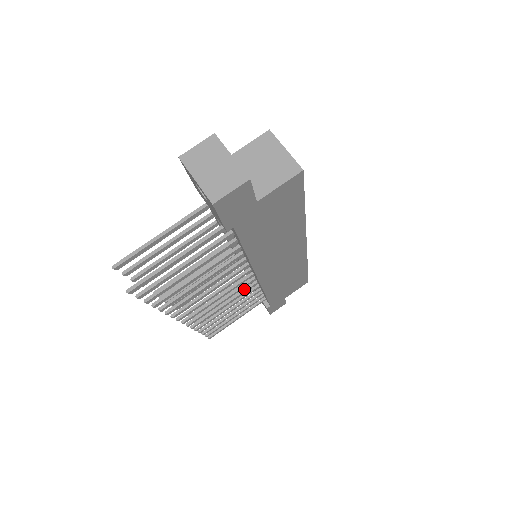
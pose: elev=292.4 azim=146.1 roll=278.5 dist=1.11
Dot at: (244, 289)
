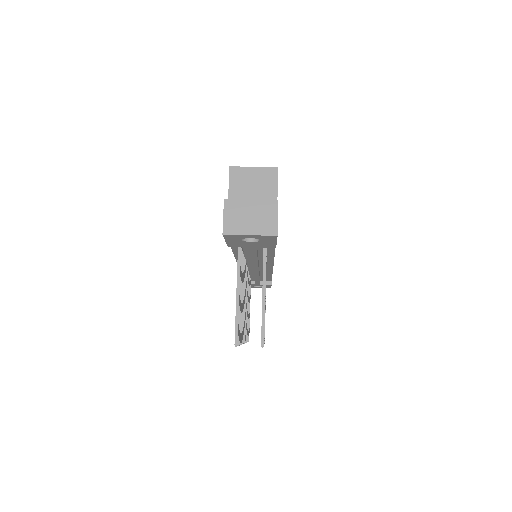
Dot at: occluded
